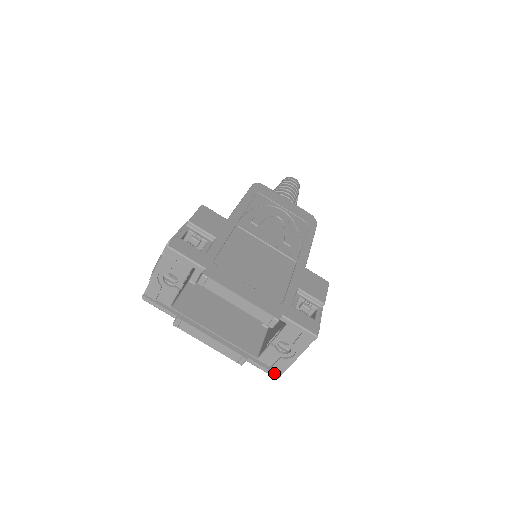
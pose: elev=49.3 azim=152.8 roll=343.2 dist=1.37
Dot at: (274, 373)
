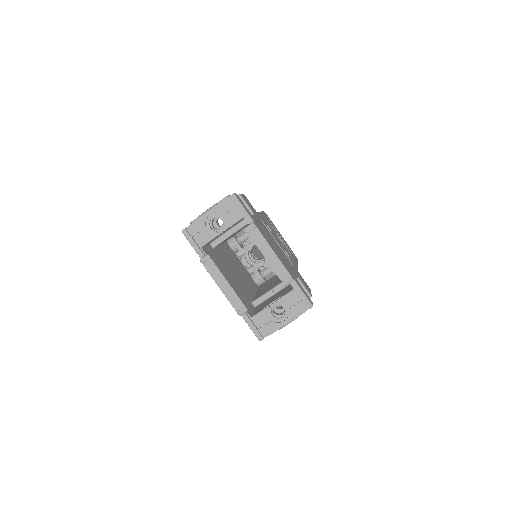
Dot at: (260, 334)
